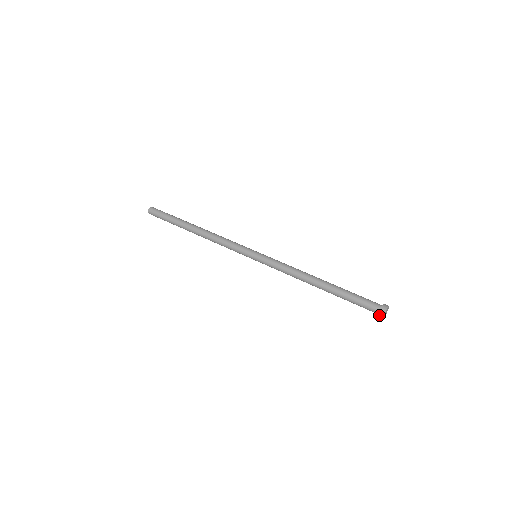
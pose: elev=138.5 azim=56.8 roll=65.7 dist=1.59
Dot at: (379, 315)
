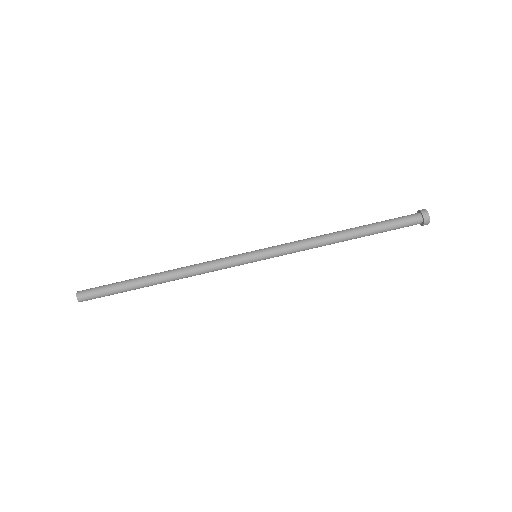
Dot at: (425, 223)
